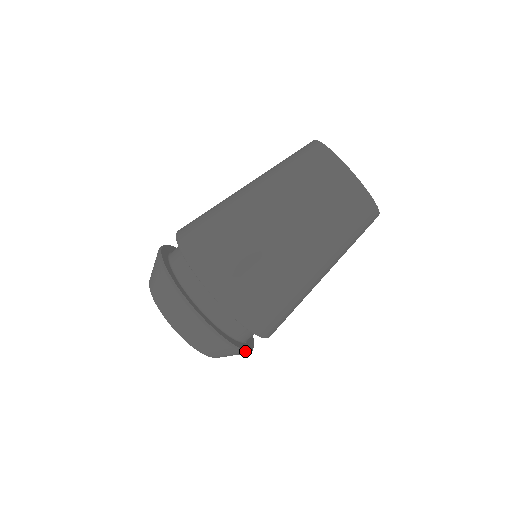
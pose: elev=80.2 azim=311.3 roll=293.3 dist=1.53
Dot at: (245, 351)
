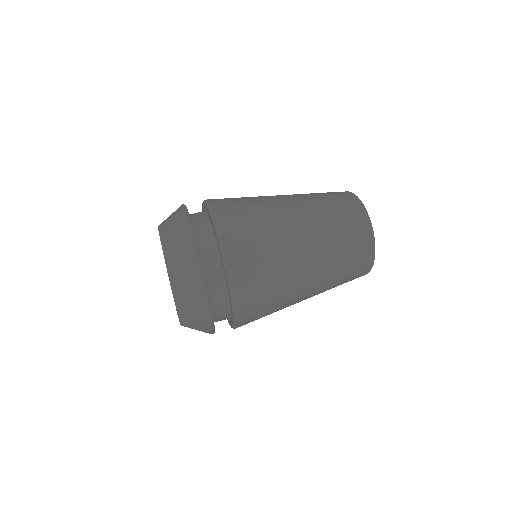
Dot at: (196, 242)
